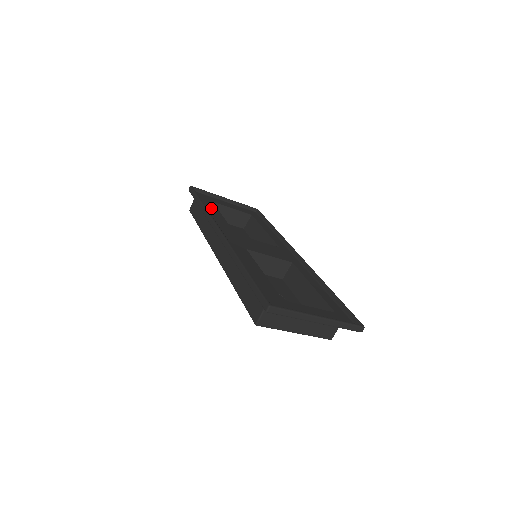
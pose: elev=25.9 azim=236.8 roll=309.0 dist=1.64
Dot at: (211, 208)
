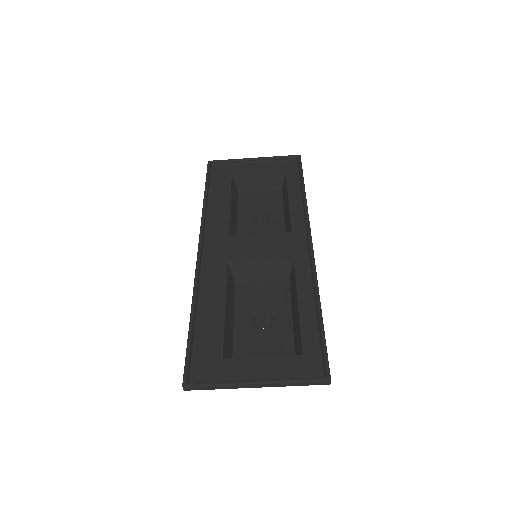
Dot at: (220, 193)
